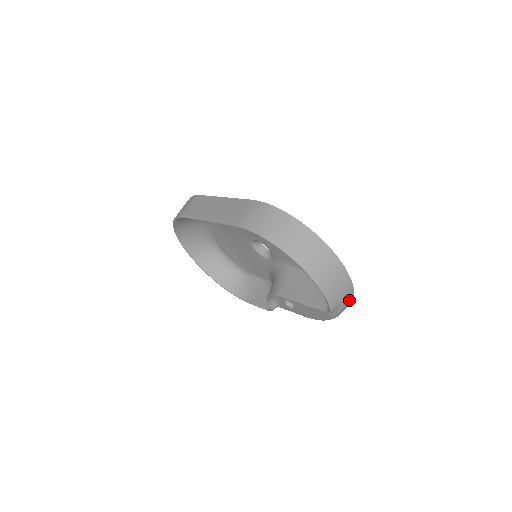
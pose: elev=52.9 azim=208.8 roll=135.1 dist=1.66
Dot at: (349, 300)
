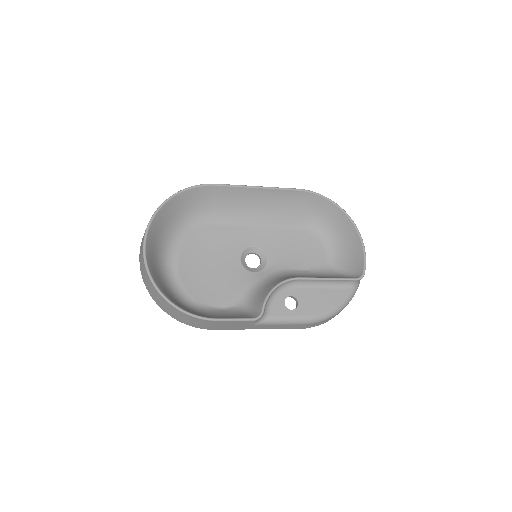
Dot at: occluded
